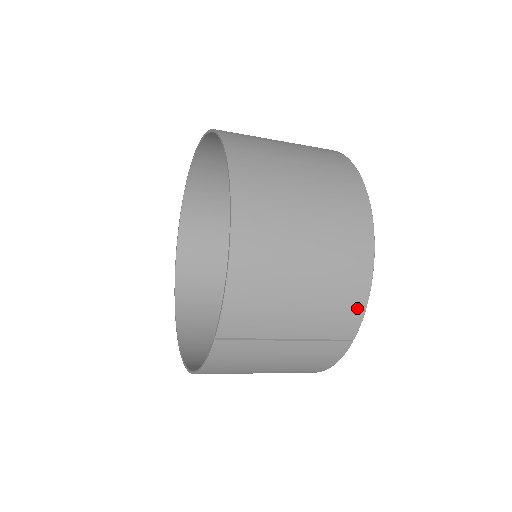
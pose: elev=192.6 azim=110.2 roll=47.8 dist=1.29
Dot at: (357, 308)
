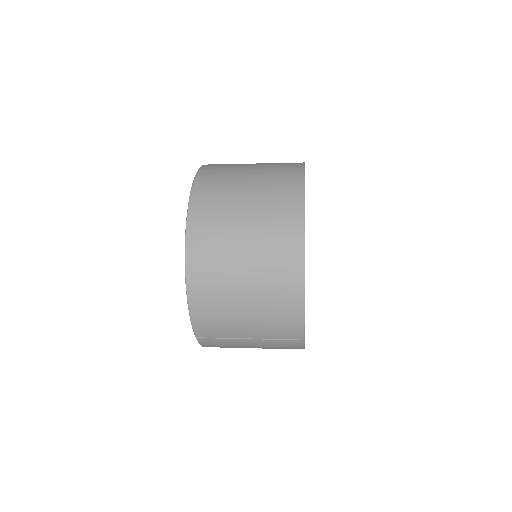
Dot at: (296, 322)
